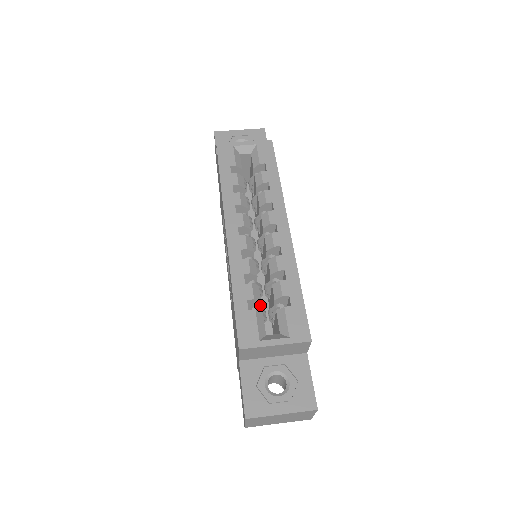
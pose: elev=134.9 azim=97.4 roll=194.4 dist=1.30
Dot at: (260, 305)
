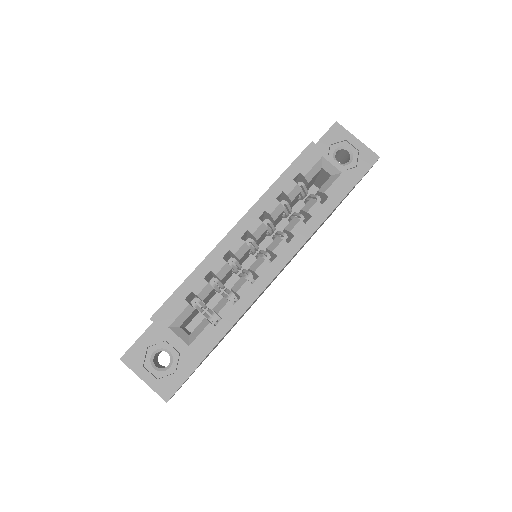
Dot at: (203, 301)
